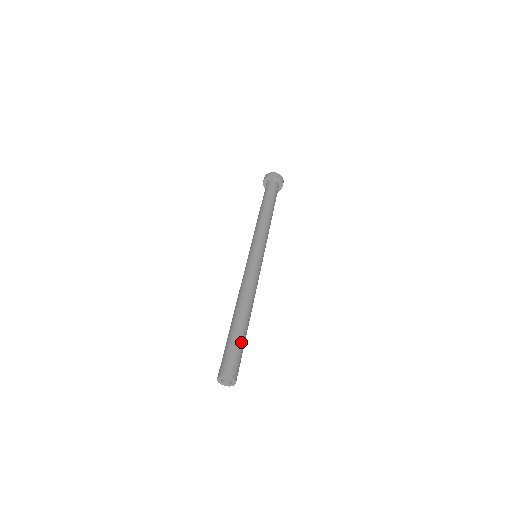
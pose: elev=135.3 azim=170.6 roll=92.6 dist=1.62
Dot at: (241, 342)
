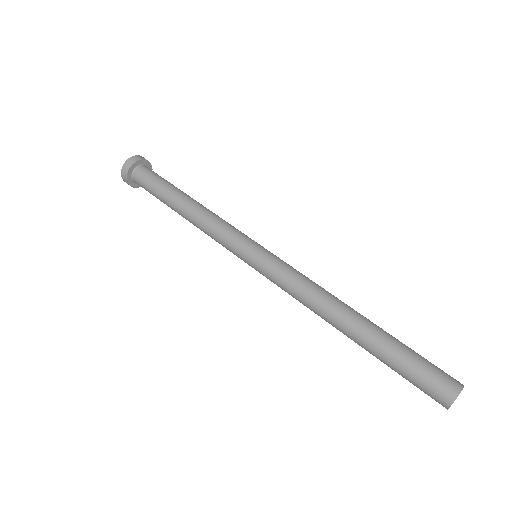
Dot at: (404, 348)
